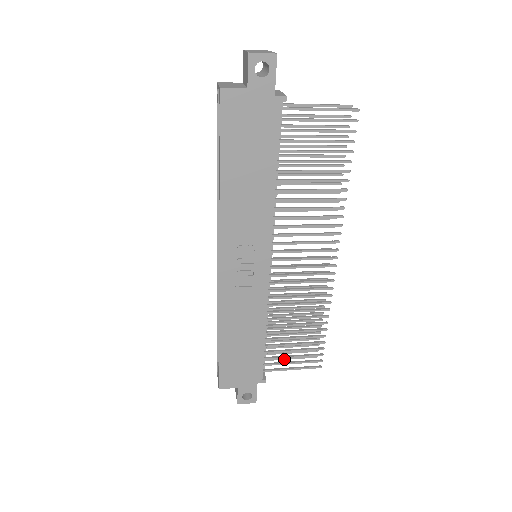
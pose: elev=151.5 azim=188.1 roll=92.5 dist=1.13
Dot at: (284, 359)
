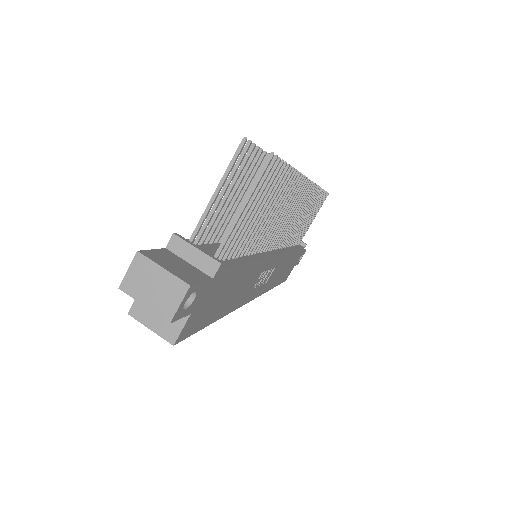
Dot at: occluded
